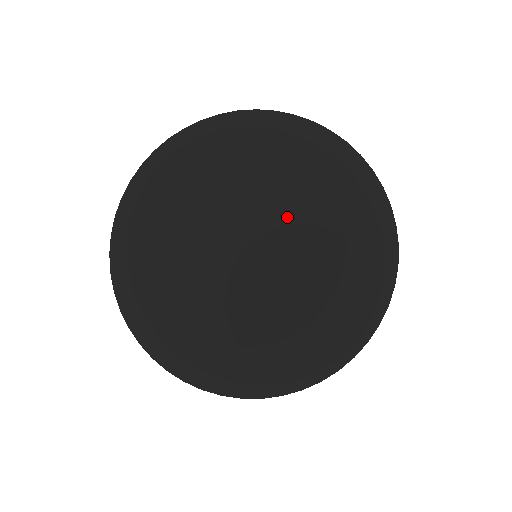
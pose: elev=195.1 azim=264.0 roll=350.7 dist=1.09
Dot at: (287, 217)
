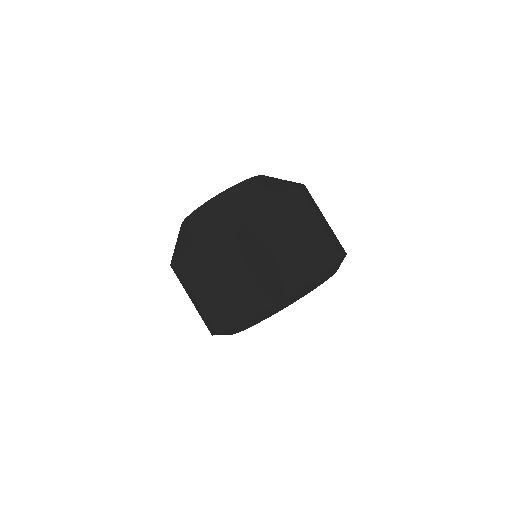
Dot at: occluded
